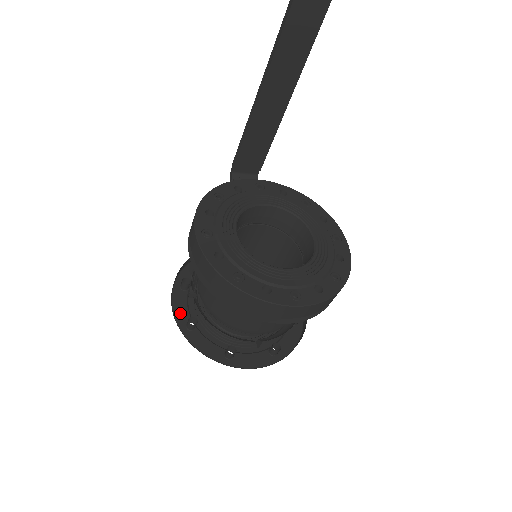
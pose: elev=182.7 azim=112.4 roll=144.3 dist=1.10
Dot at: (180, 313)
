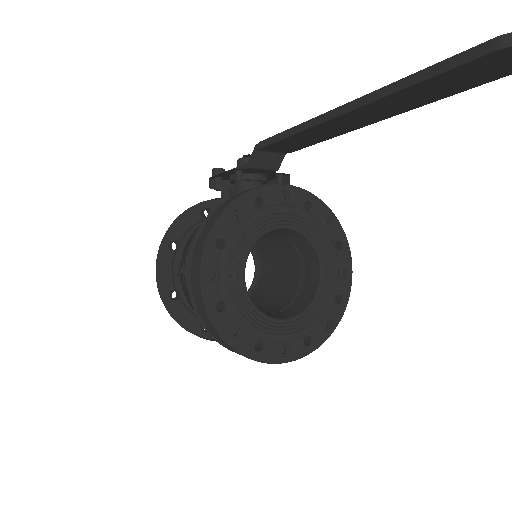
Dot at: (163, 278)
